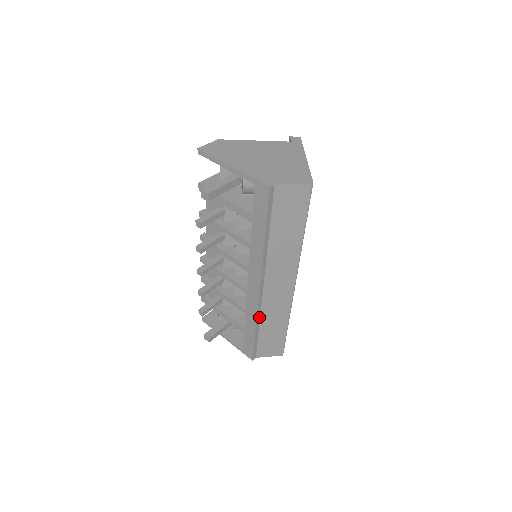
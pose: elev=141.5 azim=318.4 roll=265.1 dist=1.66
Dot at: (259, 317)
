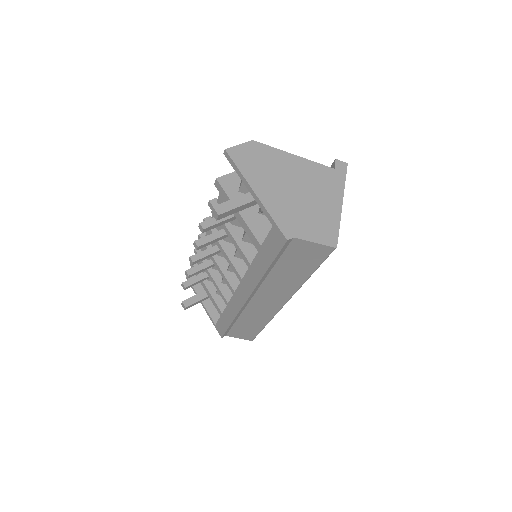
Dot at: (239, 315)
